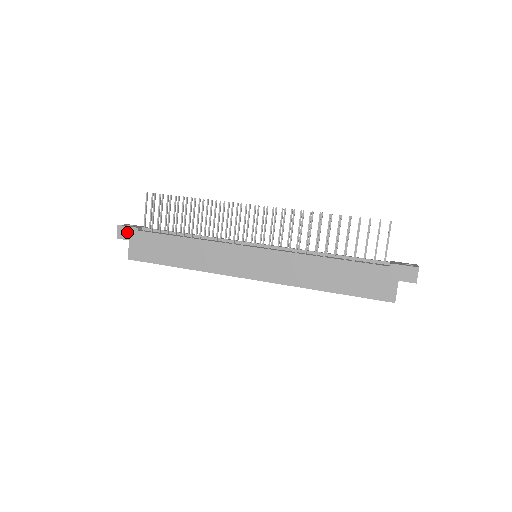
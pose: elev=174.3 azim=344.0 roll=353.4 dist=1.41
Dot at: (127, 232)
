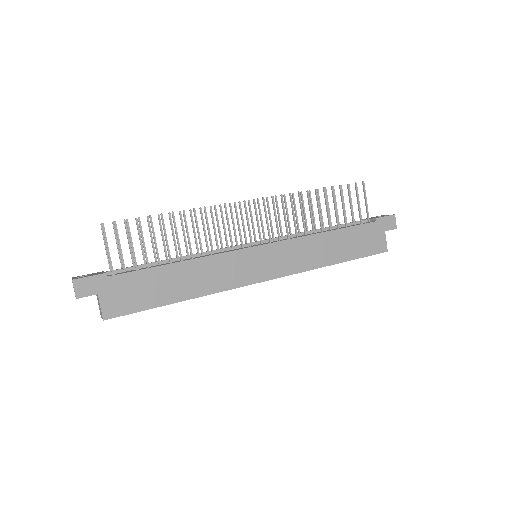
Dot at: (91, 284)
